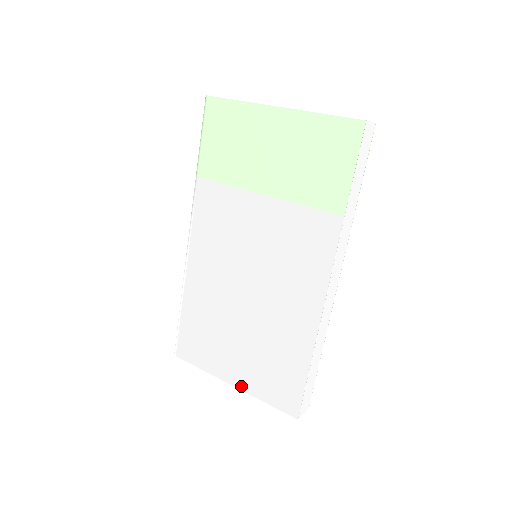
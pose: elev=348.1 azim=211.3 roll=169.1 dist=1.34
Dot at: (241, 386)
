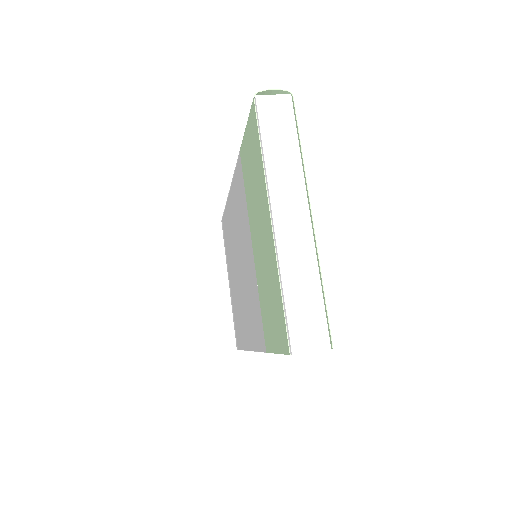
Dot at: (230, 292)
